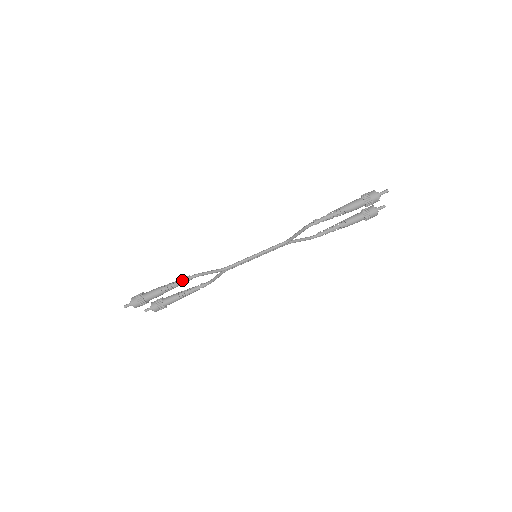
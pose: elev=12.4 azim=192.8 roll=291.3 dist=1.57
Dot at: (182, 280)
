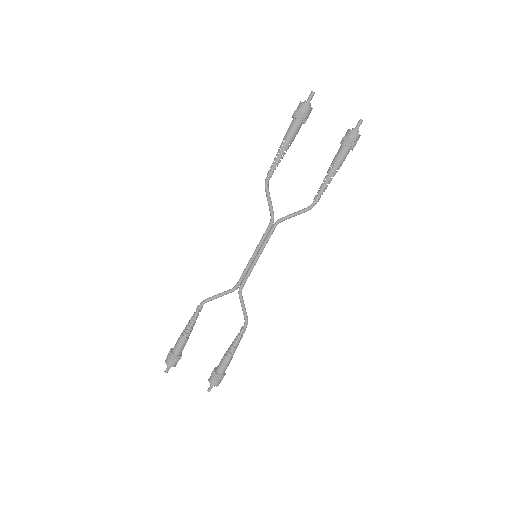
Dot at: (194, 313)
